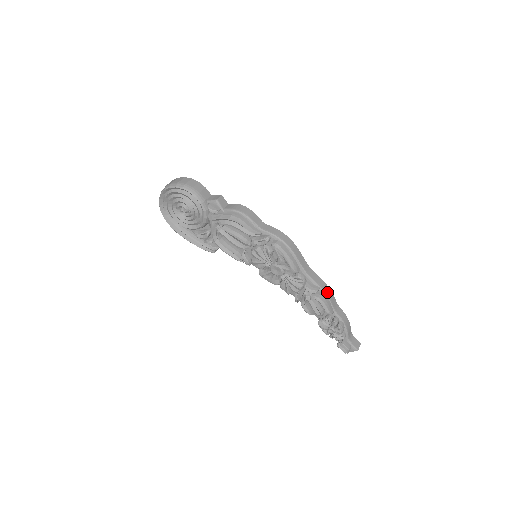
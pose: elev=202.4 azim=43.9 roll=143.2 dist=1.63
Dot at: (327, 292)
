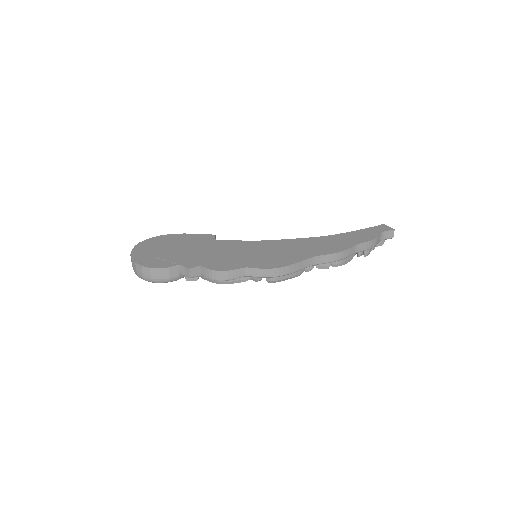
Dot at: (341, 257)
